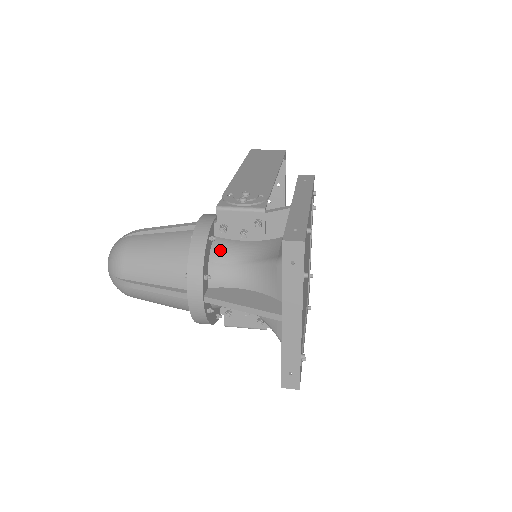
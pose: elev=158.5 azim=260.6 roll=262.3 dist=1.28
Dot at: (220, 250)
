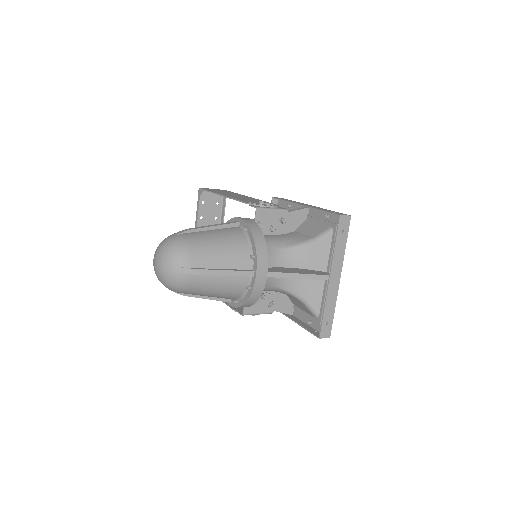
Dot at: occluded
